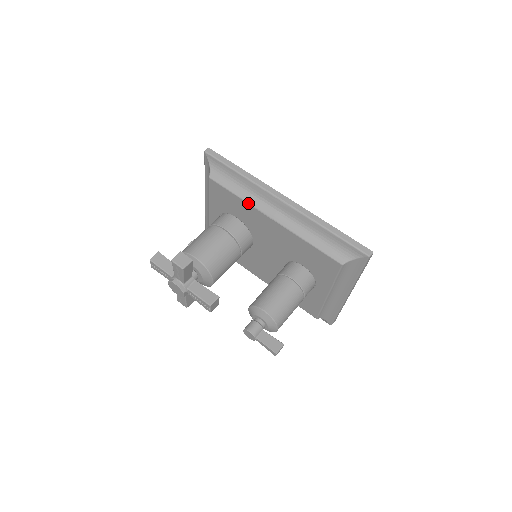
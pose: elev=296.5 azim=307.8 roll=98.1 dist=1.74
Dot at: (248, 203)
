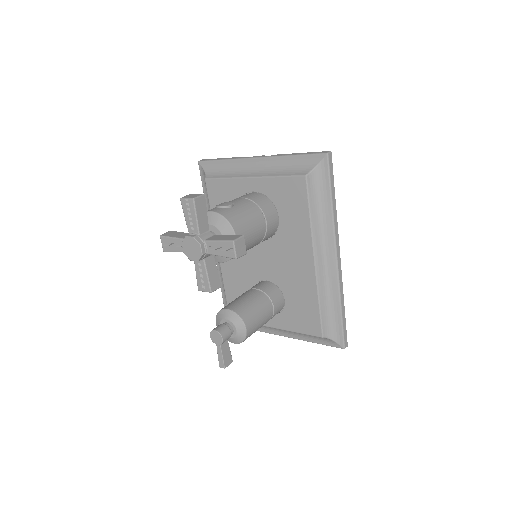
Dot at: (312, 231)
